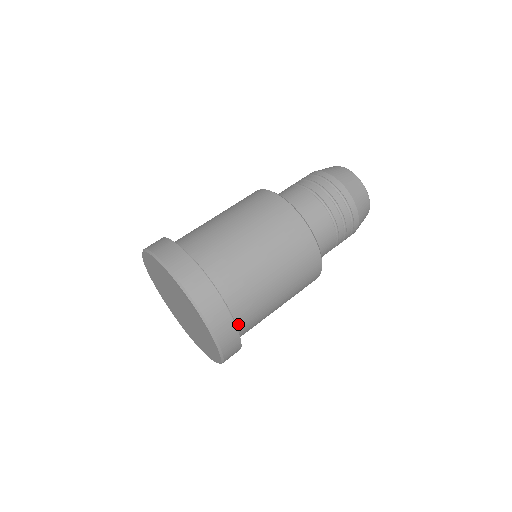
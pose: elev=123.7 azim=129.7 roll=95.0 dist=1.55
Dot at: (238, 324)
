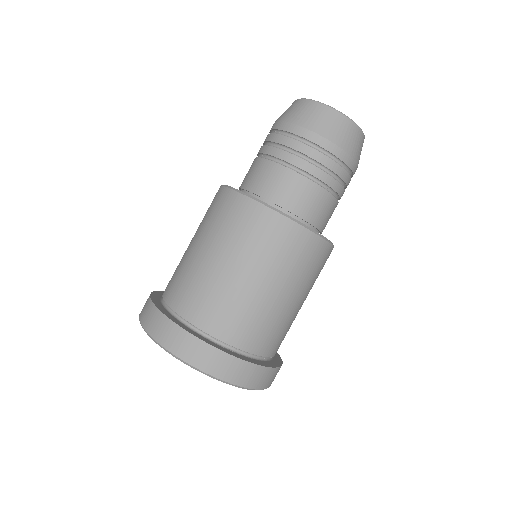
Dot at: occluded
